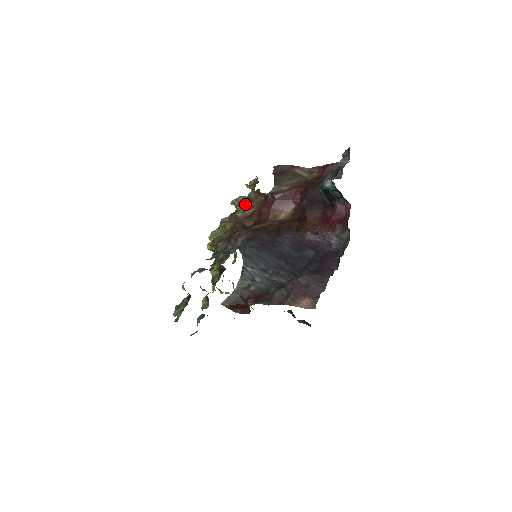
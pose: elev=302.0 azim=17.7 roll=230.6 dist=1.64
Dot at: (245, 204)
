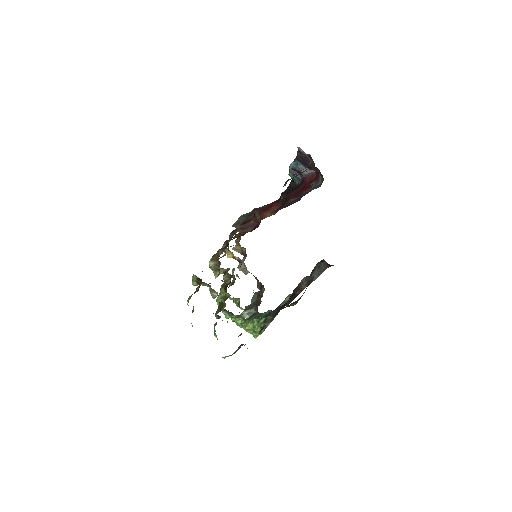
Dot at: occluded
